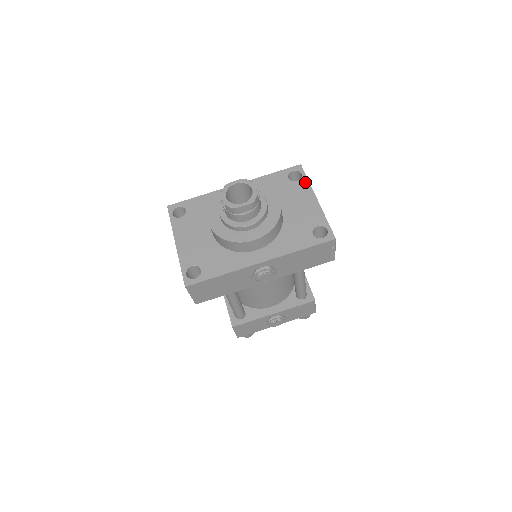
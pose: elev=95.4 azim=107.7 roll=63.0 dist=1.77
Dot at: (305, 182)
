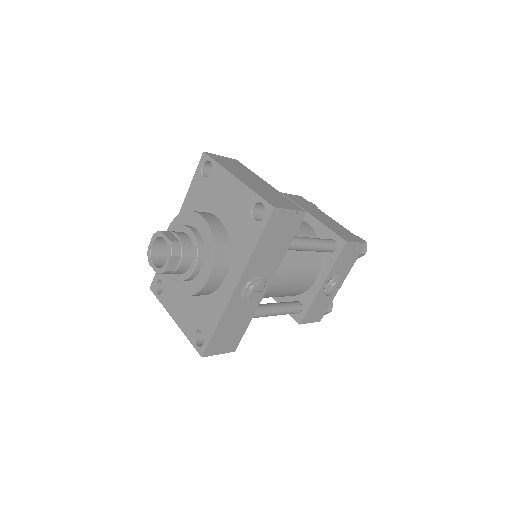
Dot at: (217, 168)
